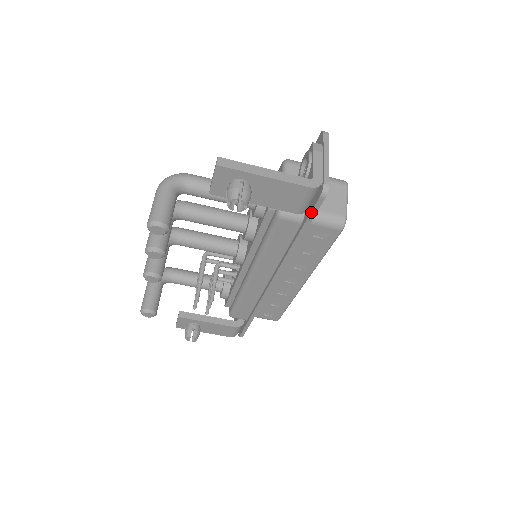
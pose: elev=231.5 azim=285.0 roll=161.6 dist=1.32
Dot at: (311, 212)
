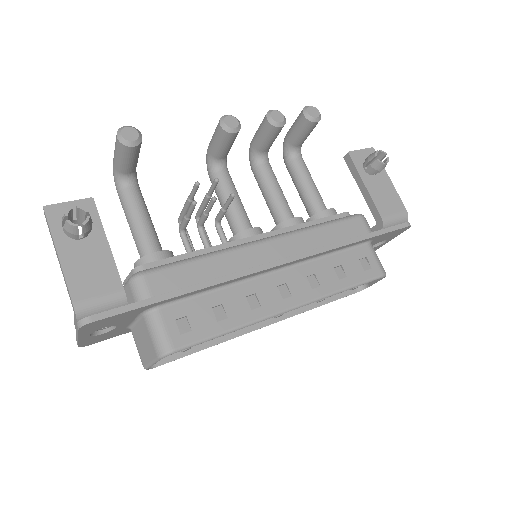
Dot at: (391, 227)
